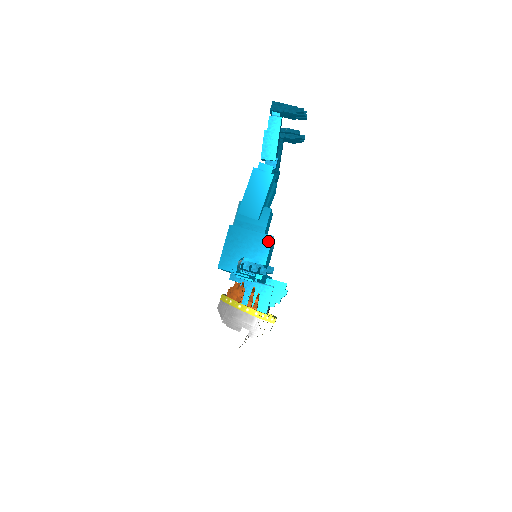
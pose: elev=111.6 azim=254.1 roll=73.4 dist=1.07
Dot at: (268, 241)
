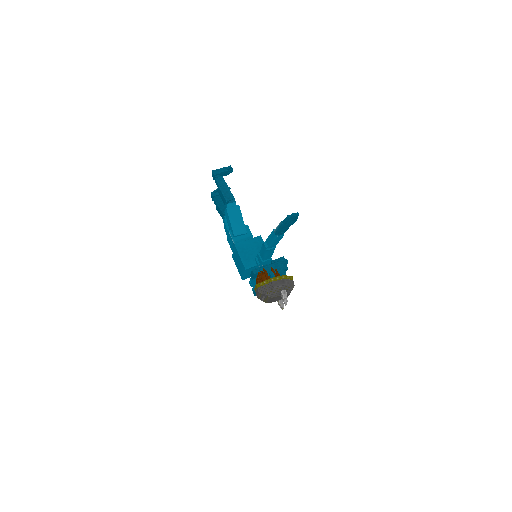
Dot at: (260, 239)
